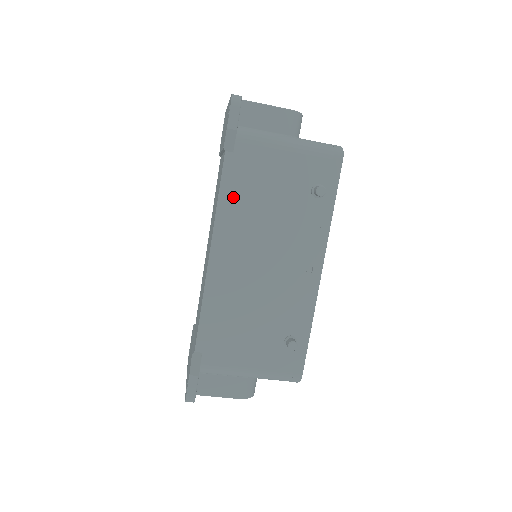
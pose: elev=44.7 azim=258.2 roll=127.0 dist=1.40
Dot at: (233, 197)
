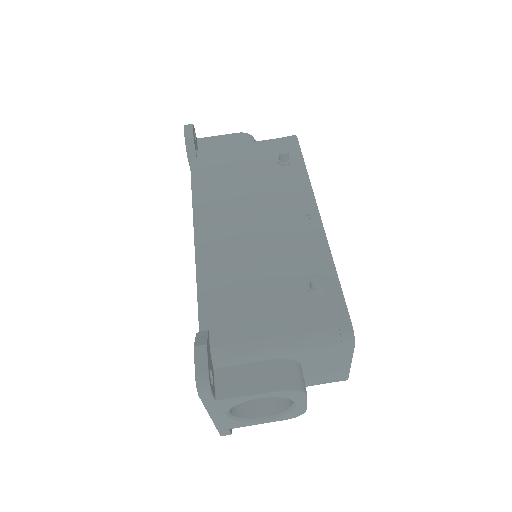
Dot at: (206, 186)
